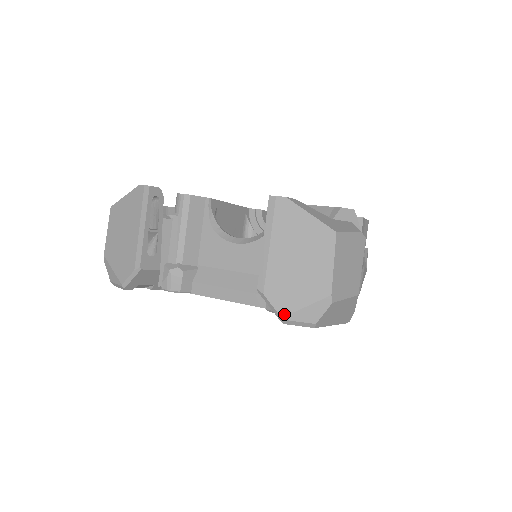
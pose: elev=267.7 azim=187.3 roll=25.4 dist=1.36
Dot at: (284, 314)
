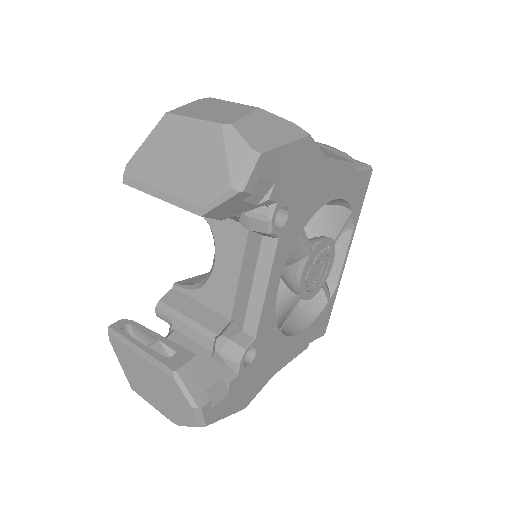
Dot at: (228, 186)
